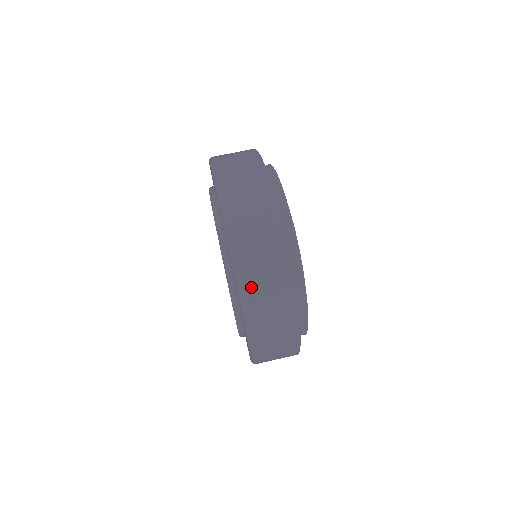
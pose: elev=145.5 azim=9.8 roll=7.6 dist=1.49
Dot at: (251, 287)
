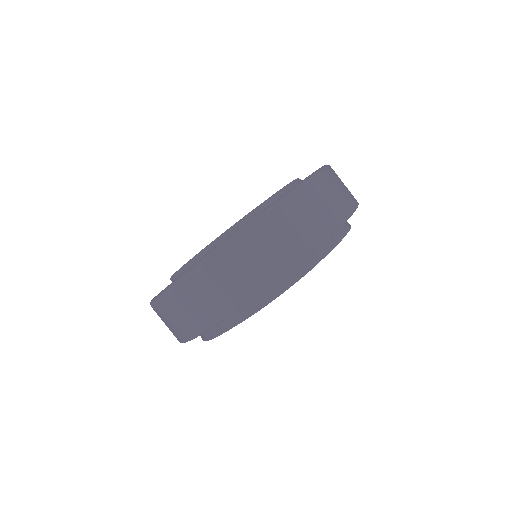
Dot at: (187, 290)
